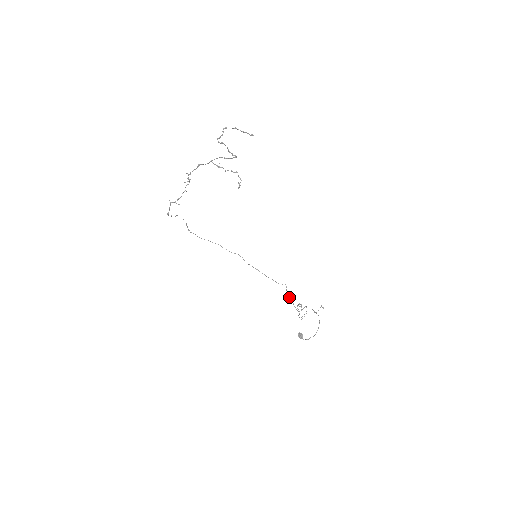
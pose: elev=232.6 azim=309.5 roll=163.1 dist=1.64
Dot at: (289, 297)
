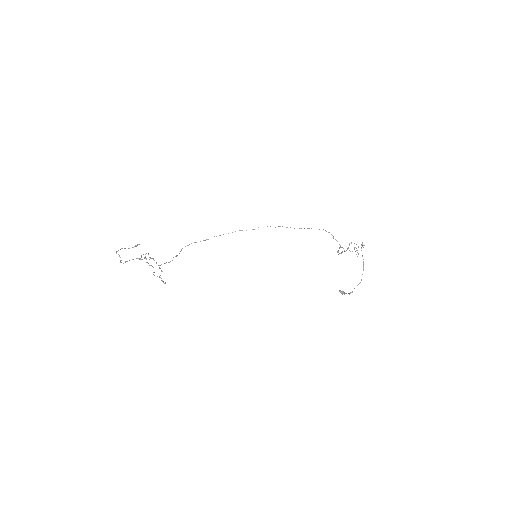
Dot at: occluded
